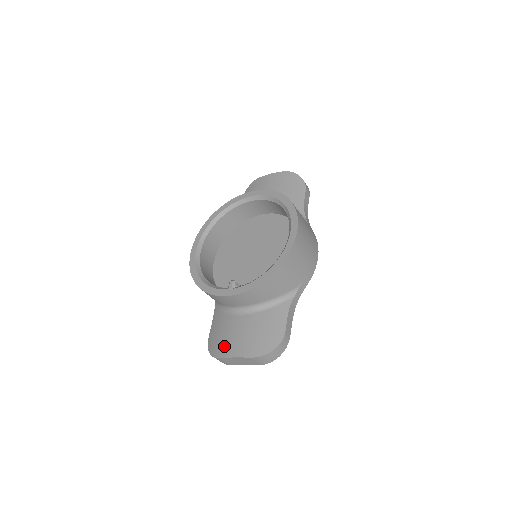
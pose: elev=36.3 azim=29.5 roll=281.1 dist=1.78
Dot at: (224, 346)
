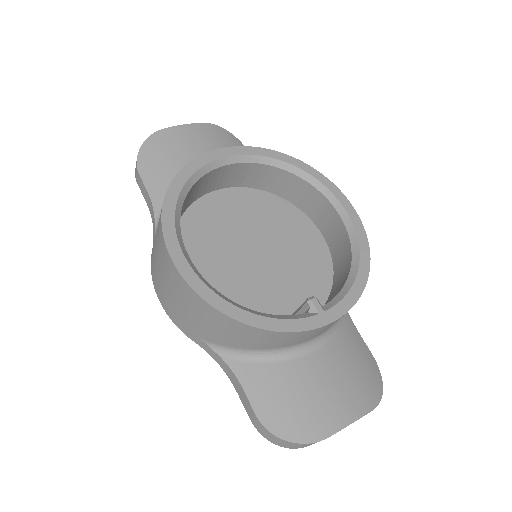
Dot at: (320, 415)
